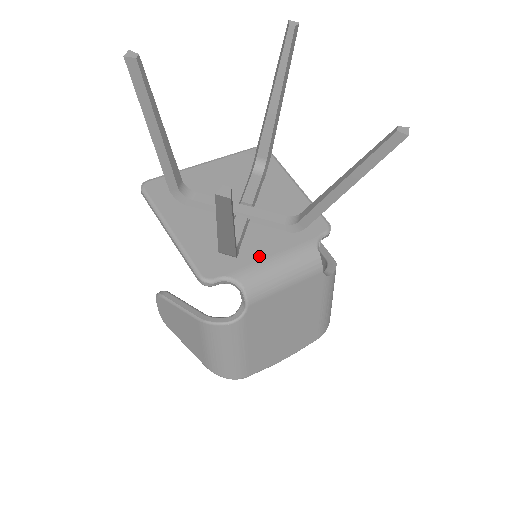
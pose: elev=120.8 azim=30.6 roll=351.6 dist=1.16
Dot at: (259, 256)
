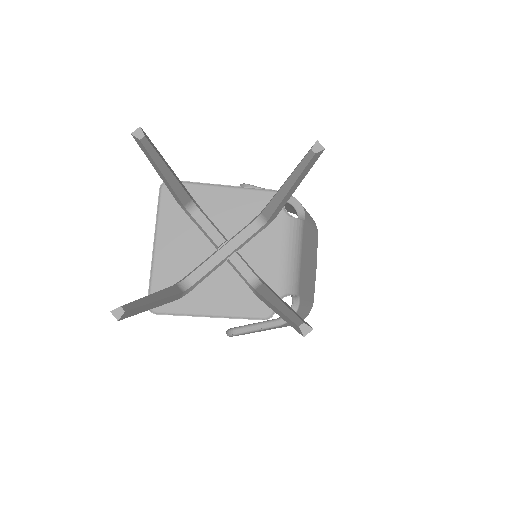
Dot at: (273, 266)
